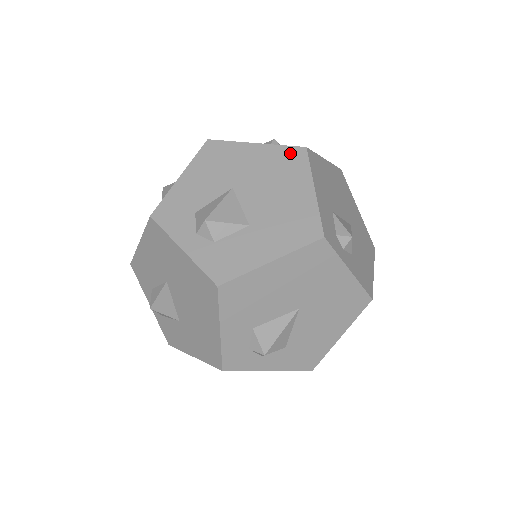
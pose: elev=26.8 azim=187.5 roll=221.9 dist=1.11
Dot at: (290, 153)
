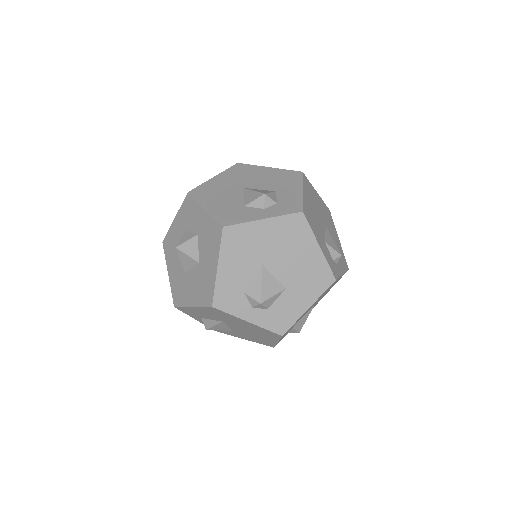
Dot at: (293, 221)
